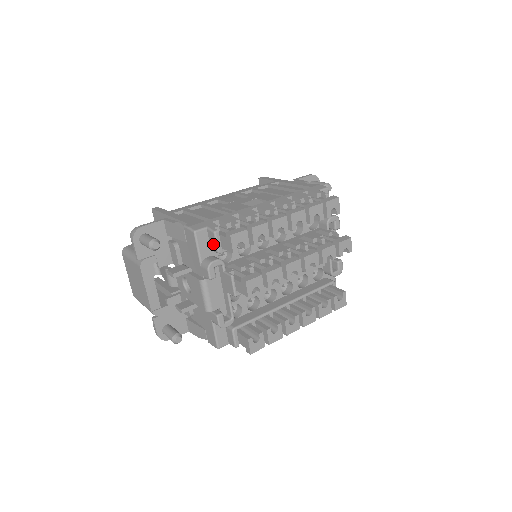
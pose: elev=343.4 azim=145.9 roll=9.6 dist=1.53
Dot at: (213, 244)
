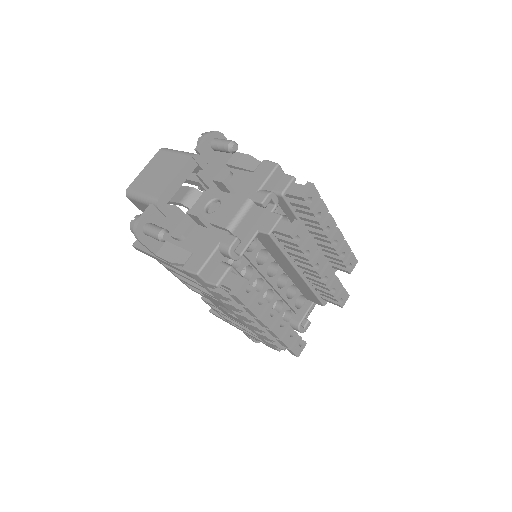
Dot at: (282, 186)
